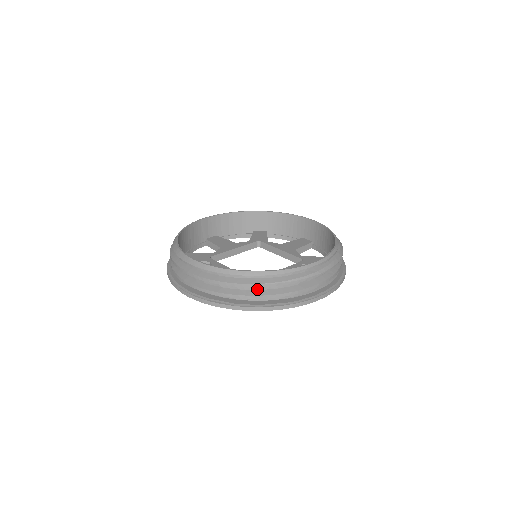
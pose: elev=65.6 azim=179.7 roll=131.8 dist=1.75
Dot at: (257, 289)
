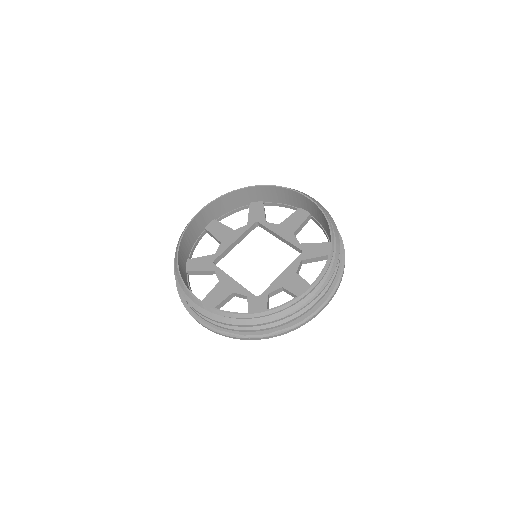
Dot at: occluded
